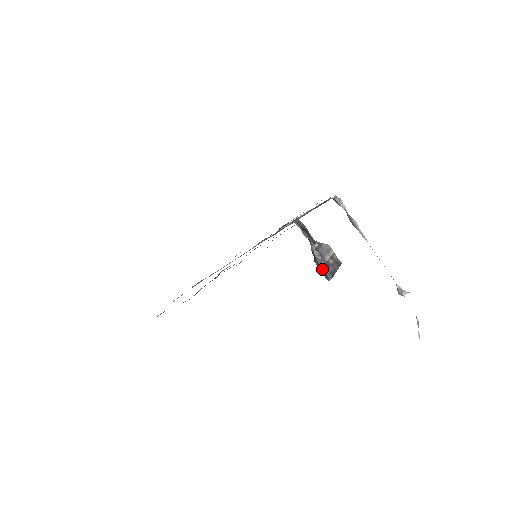
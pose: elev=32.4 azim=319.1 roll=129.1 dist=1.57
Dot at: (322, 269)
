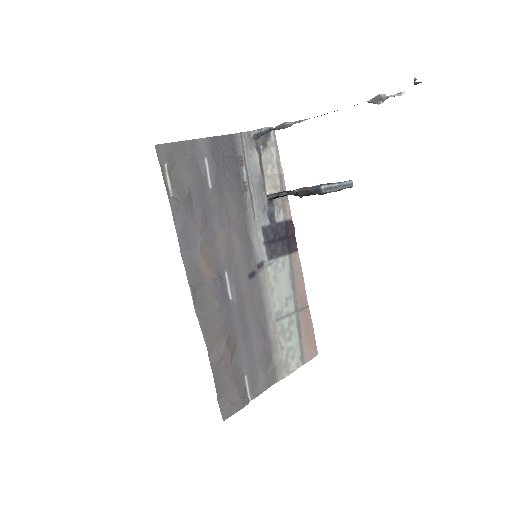
Dot at: (308, 191)
